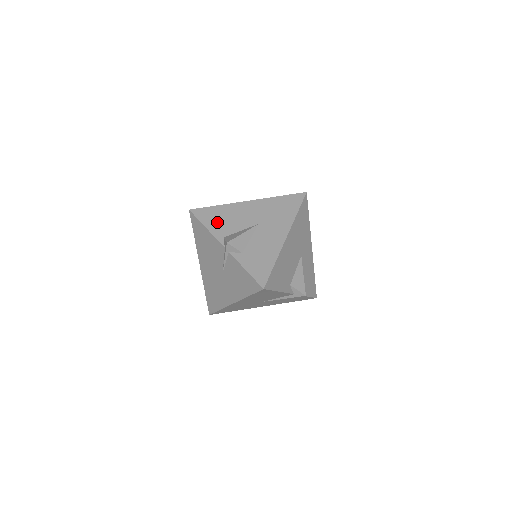
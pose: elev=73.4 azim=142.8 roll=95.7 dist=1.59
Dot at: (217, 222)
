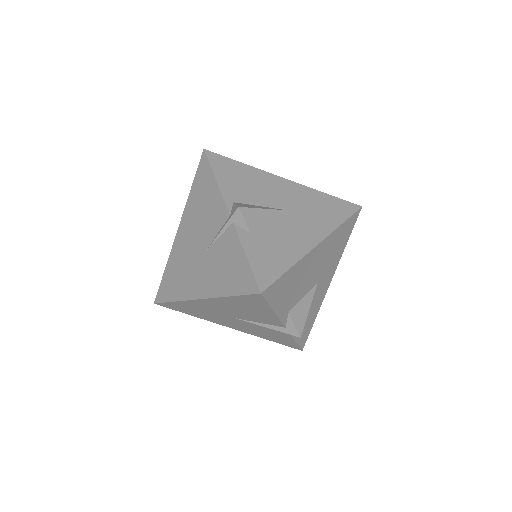
Dot at: (234, 180)
